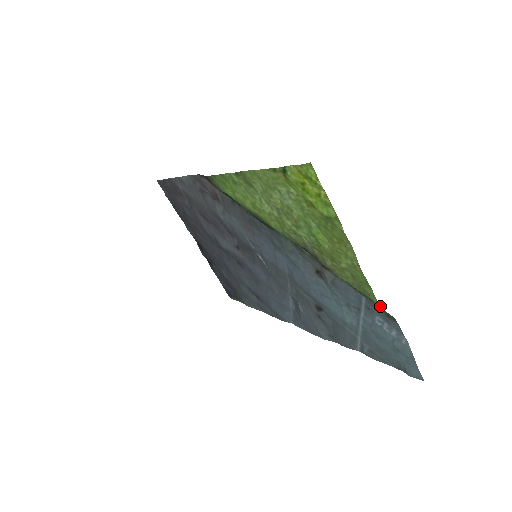
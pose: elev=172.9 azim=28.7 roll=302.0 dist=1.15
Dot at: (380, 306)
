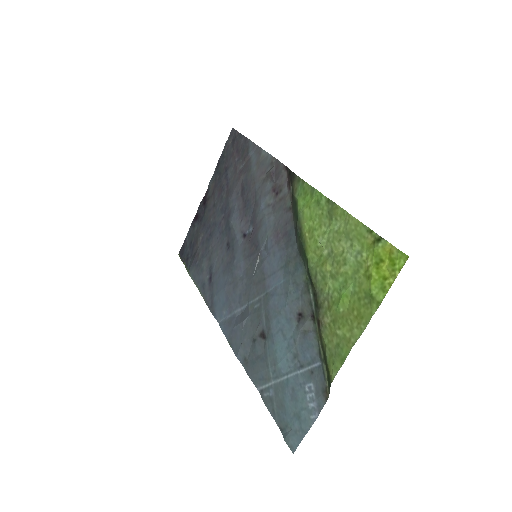
Dot at: occluded
